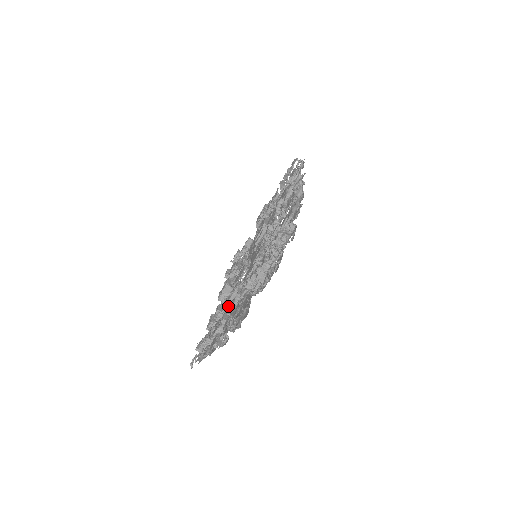
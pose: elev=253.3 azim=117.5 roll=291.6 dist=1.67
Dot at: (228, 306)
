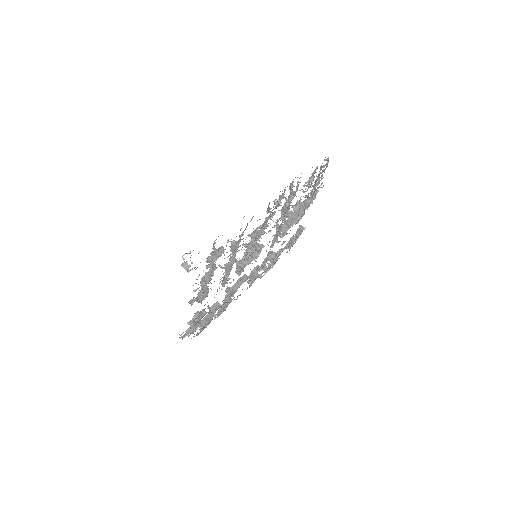
Dot at: (233, 295)
